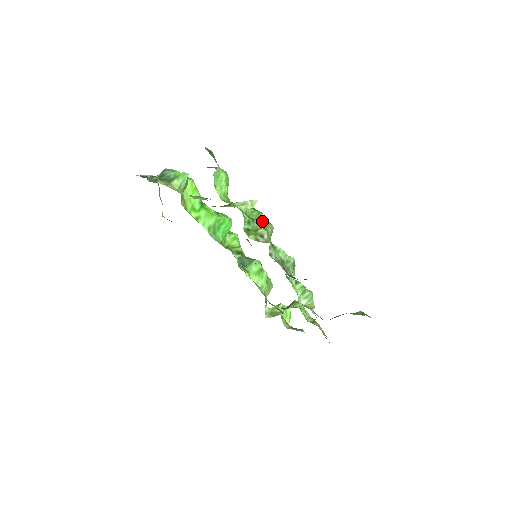
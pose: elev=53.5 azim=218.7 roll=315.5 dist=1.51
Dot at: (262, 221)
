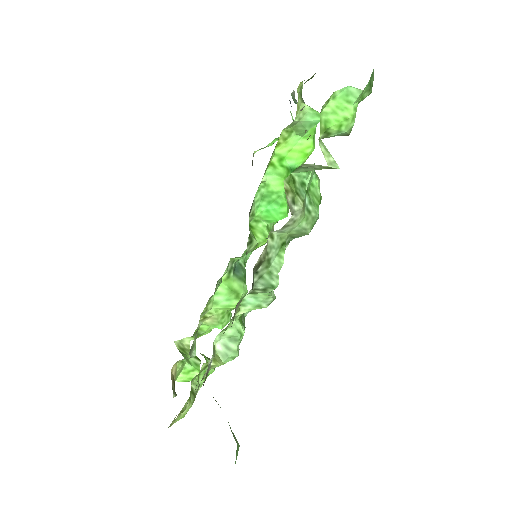
Dot at: (311, 210)
